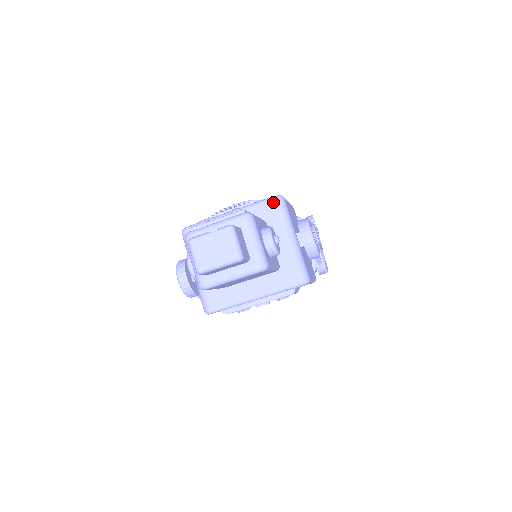
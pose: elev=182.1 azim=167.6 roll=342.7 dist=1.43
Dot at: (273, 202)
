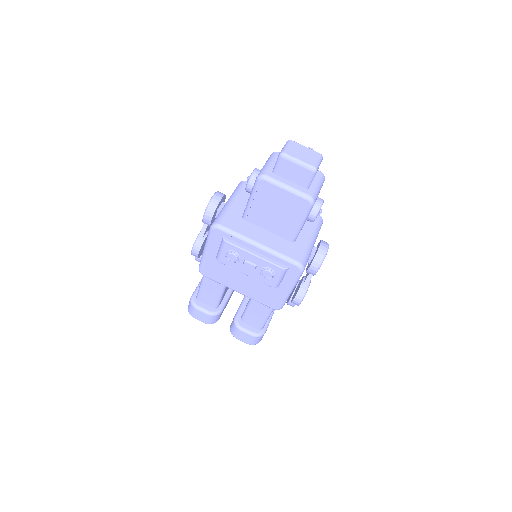
Dot at: occluded
